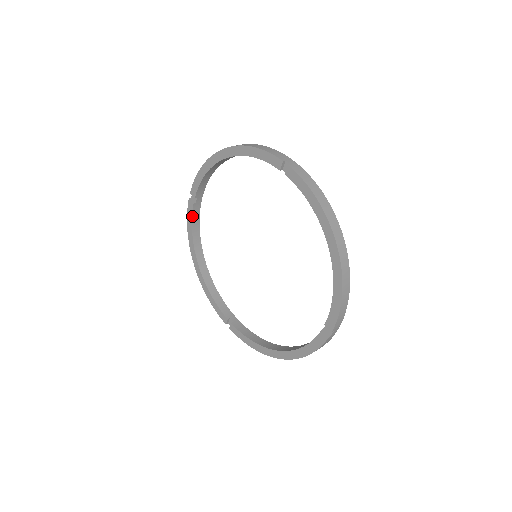
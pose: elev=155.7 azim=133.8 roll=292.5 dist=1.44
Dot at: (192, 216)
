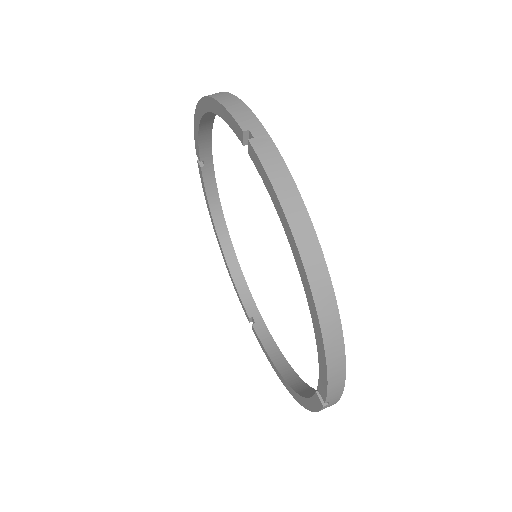
Dot at: (204, 183)
